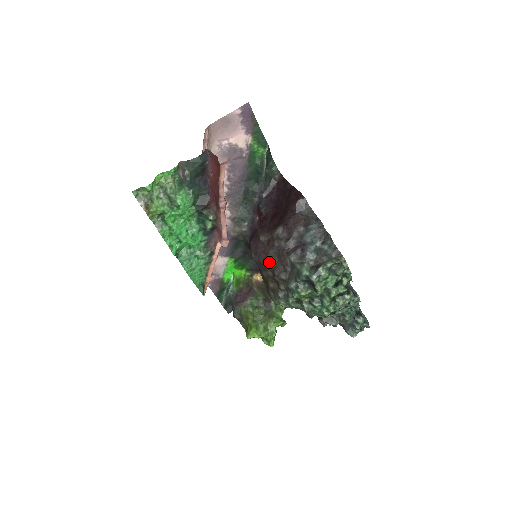
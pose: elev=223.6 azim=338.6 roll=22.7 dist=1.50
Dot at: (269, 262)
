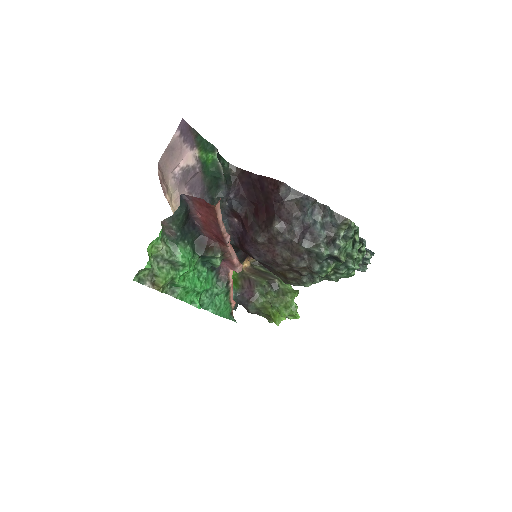
Dot at: (280, 258)
